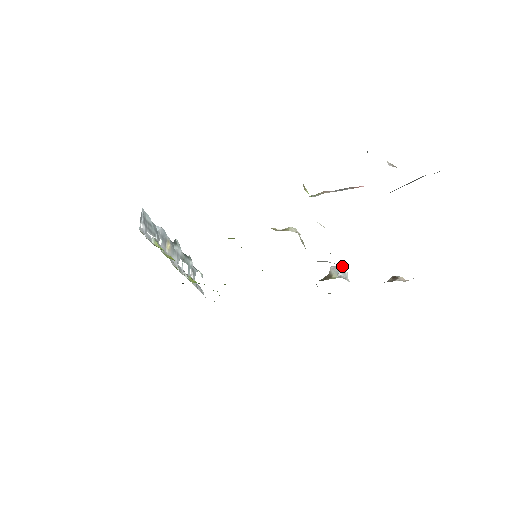
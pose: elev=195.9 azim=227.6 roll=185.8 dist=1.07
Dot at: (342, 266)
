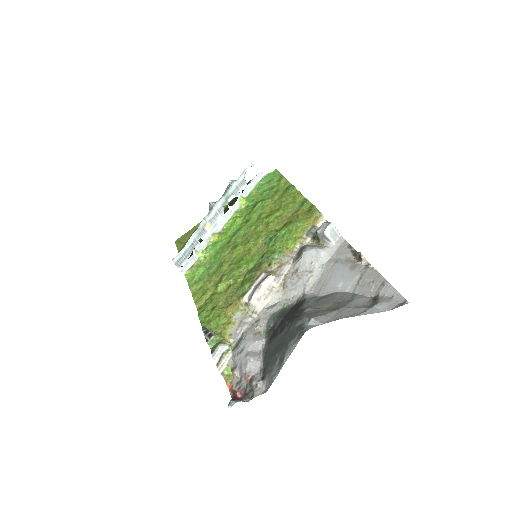
Dot at: (323, 235)
